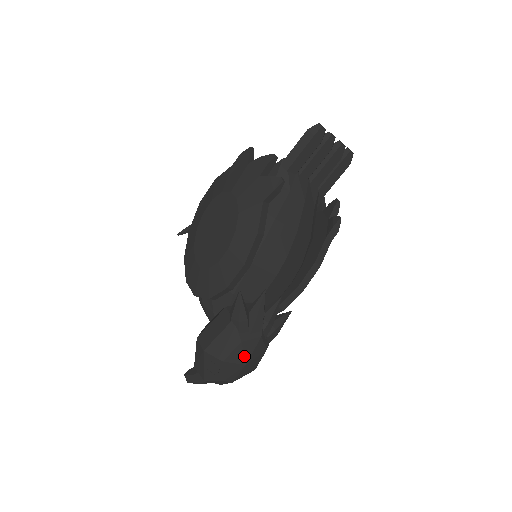
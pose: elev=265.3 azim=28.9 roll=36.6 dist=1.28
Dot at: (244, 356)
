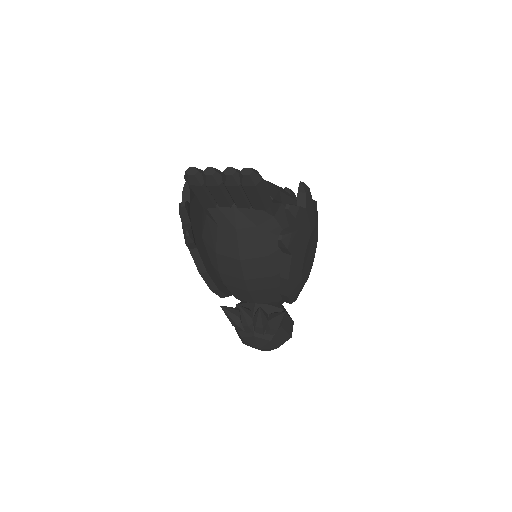
Dot at: (252, 345)
